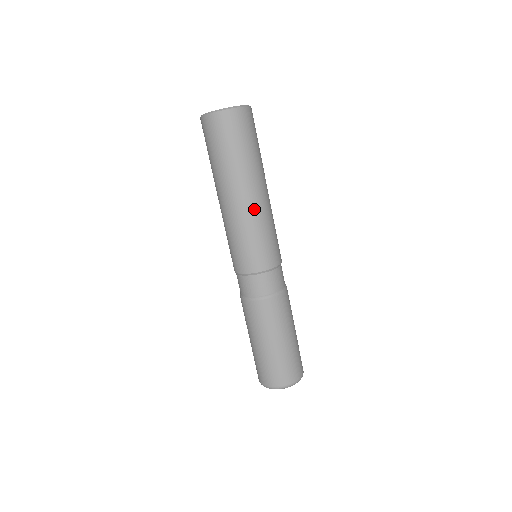
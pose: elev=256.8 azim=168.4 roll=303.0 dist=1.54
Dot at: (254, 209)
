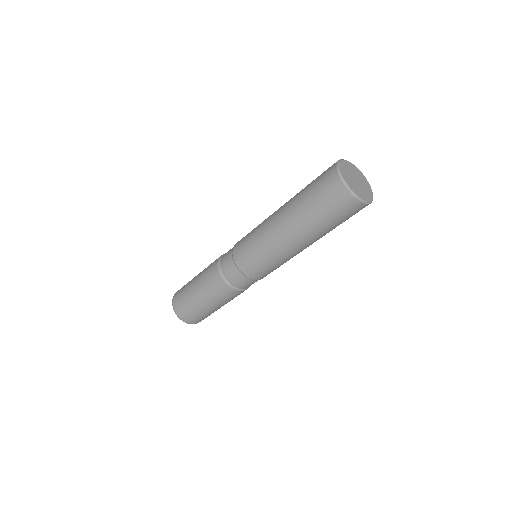
Dot at: (291, 253)
